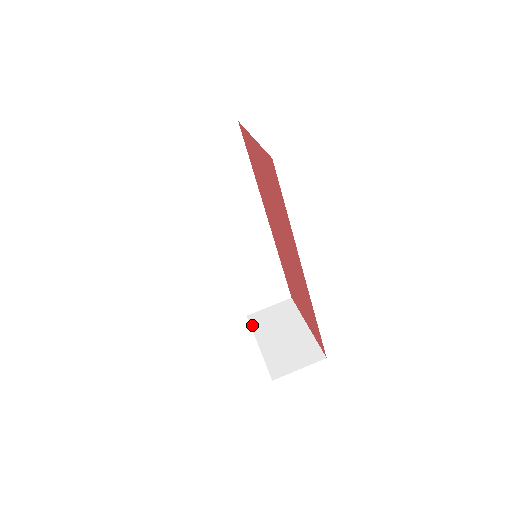
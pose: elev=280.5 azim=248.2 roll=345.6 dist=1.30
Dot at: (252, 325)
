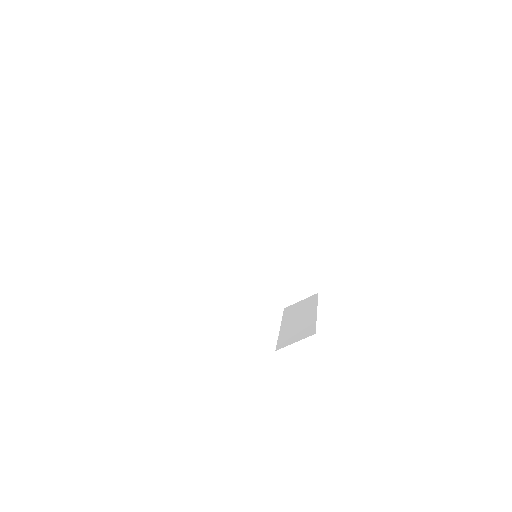
Dot at: (283, 315)
